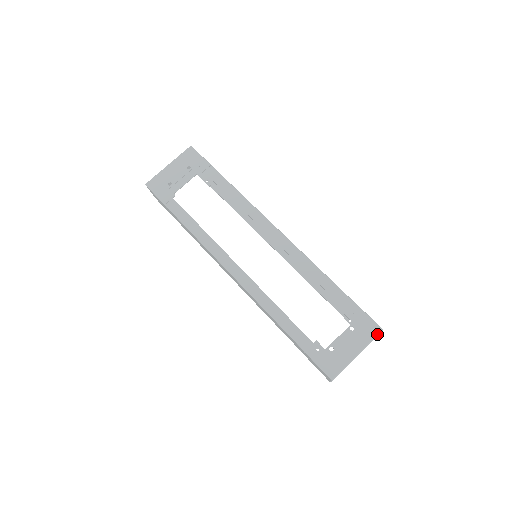
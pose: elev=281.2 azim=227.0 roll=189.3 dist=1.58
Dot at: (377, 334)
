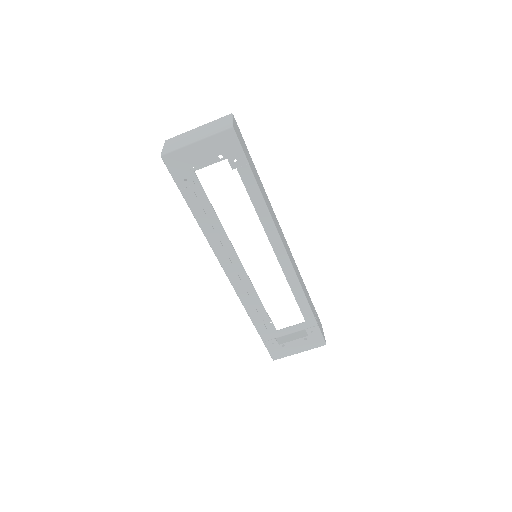
Dot at: (320, 346)
